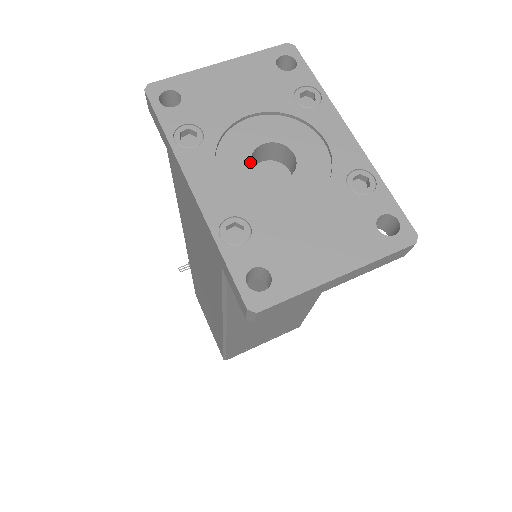
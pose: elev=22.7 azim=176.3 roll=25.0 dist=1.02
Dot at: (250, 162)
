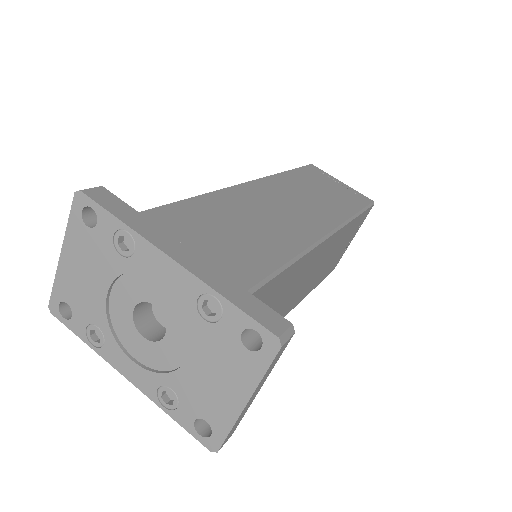
Dot at: (138, 332)
